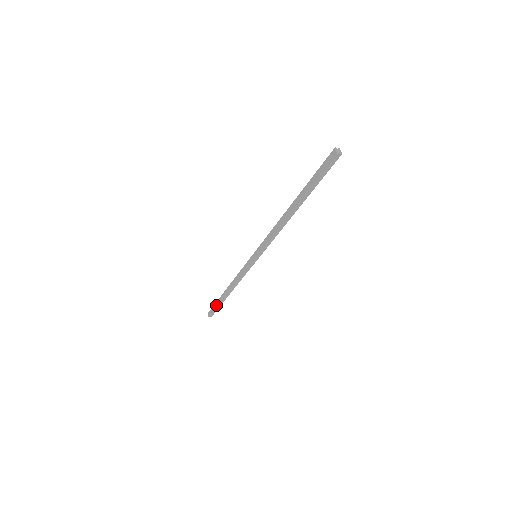
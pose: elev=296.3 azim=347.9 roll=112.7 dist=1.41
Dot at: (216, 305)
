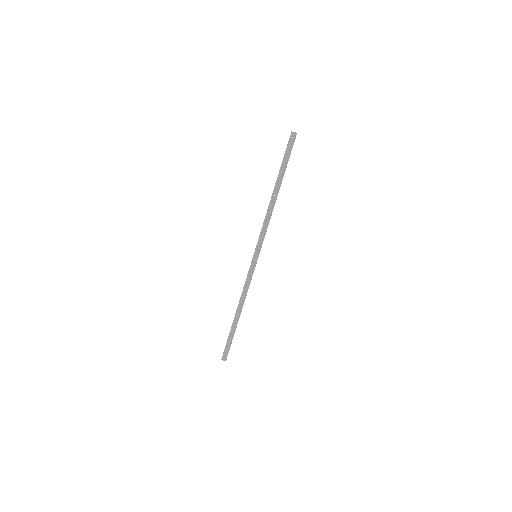
Dot at: (230, 339)
